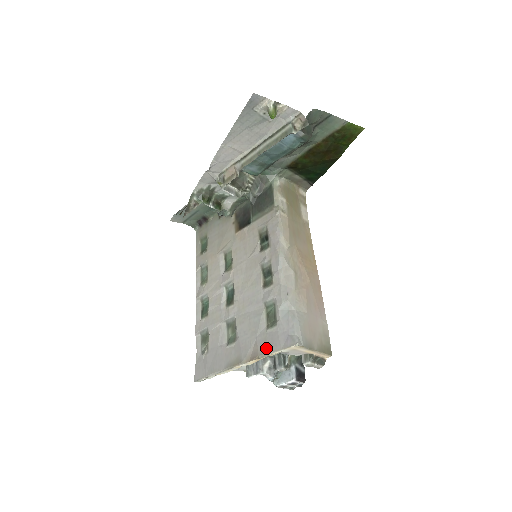
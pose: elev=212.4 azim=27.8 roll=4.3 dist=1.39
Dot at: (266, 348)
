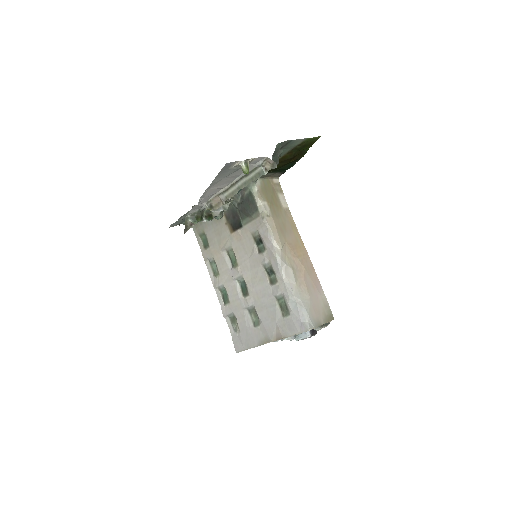
Dot at: (287, 332)
